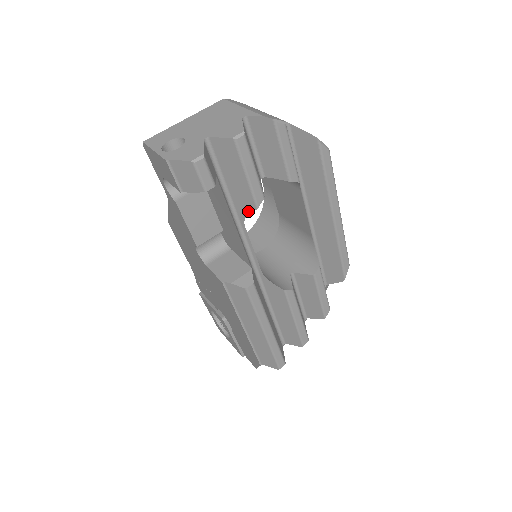
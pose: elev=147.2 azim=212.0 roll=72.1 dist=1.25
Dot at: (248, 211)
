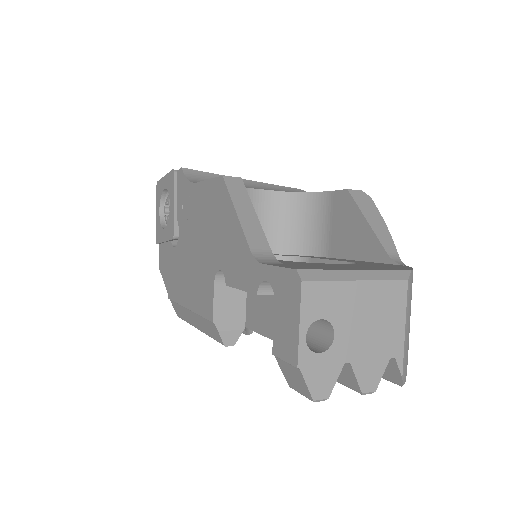
Dot at: occluded
